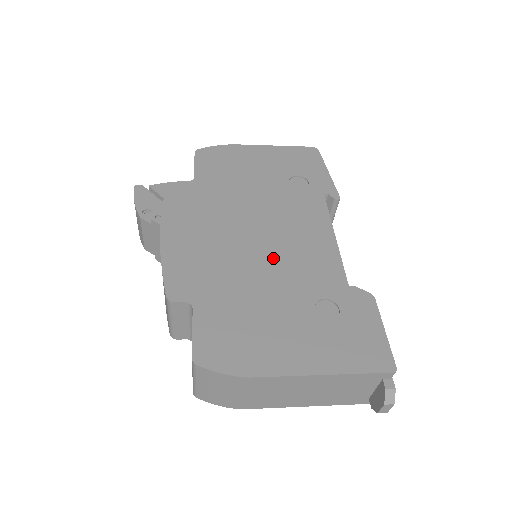
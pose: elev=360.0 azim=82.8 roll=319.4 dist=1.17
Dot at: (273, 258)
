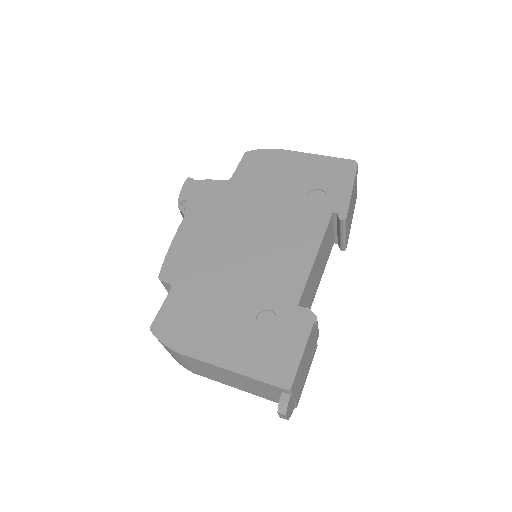
Dot at: (251, 264)
